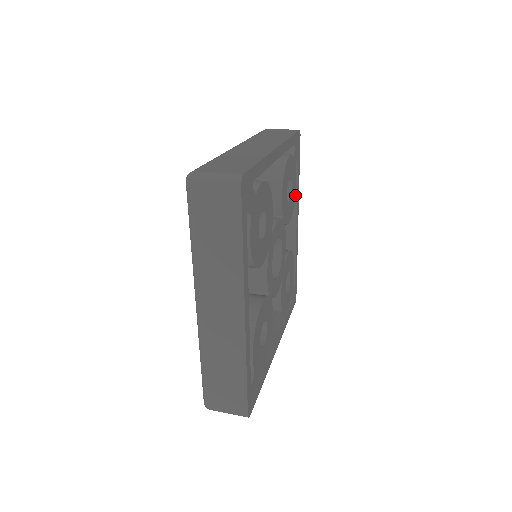
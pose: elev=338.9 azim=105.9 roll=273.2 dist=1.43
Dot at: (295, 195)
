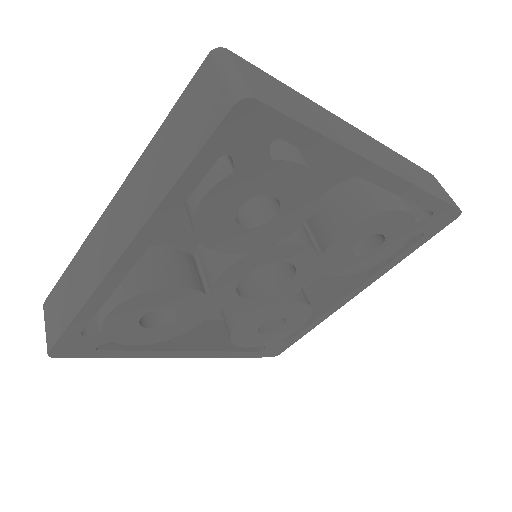
Dot at: (377, 264)
